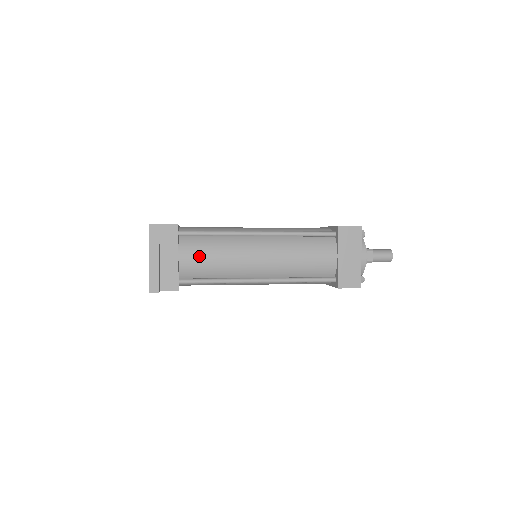
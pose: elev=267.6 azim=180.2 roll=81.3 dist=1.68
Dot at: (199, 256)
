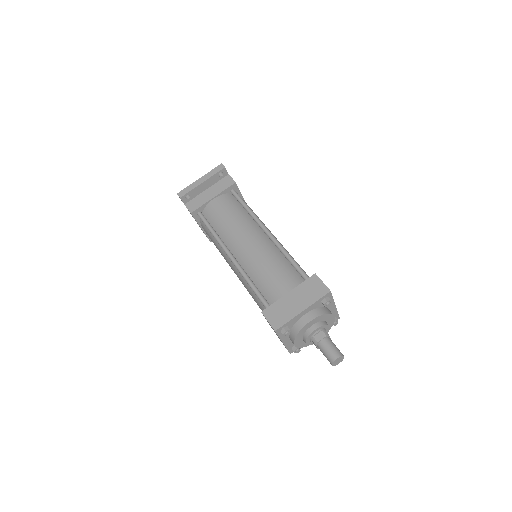
Dot at: (223, 208)
